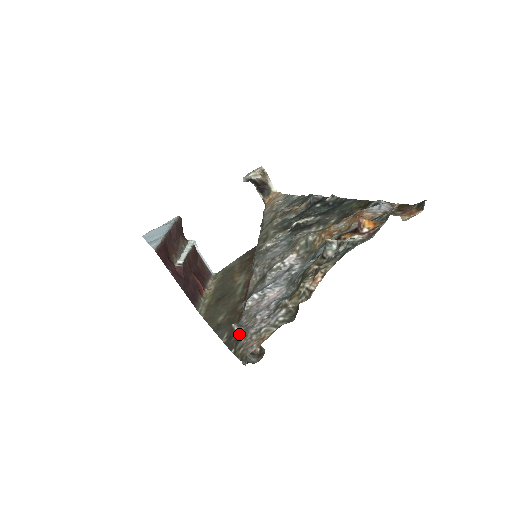
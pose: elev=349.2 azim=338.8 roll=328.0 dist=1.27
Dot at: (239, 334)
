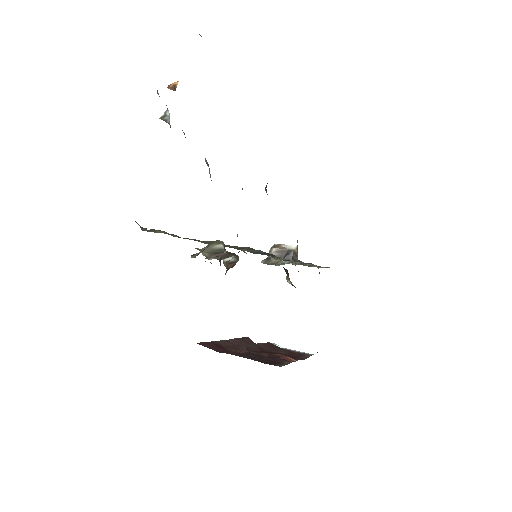
Dot at: occluded
